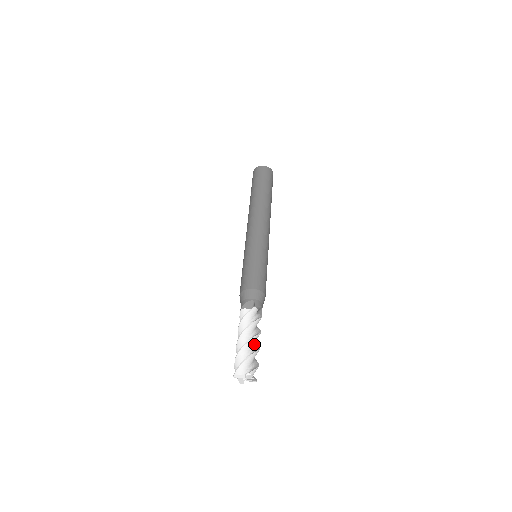
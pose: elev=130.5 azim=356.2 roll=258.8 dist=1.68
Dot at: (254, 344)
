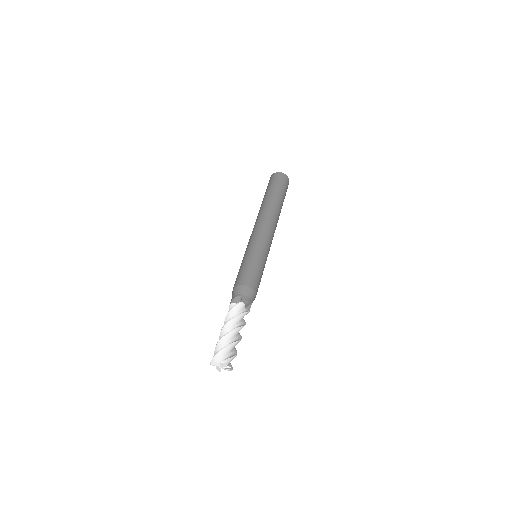
Dot at: (236, 336)
